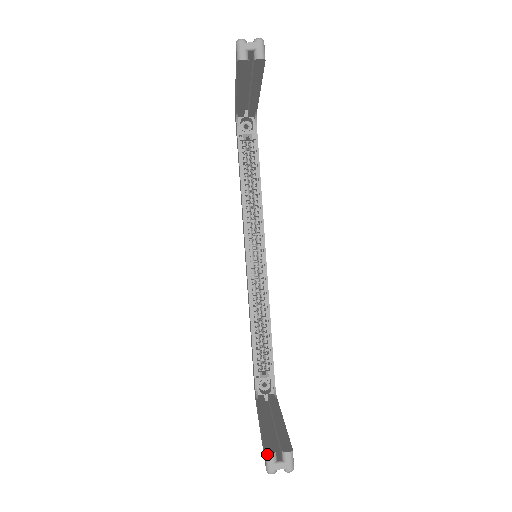
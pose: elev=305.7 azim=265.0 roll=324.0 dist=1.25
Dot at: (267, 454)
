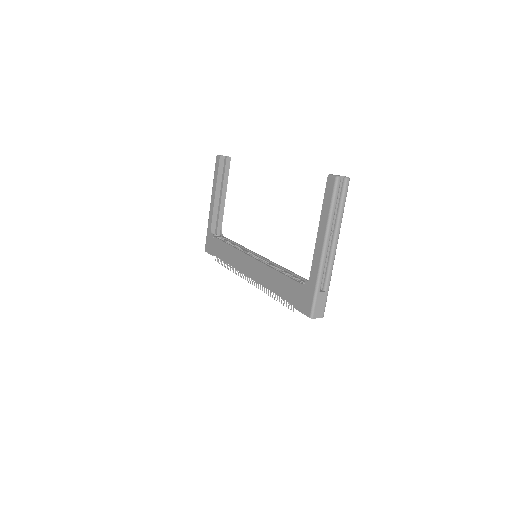
Dot at: (329, 174)
